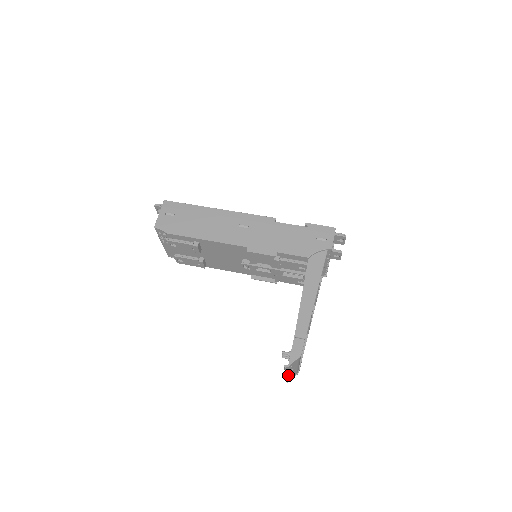
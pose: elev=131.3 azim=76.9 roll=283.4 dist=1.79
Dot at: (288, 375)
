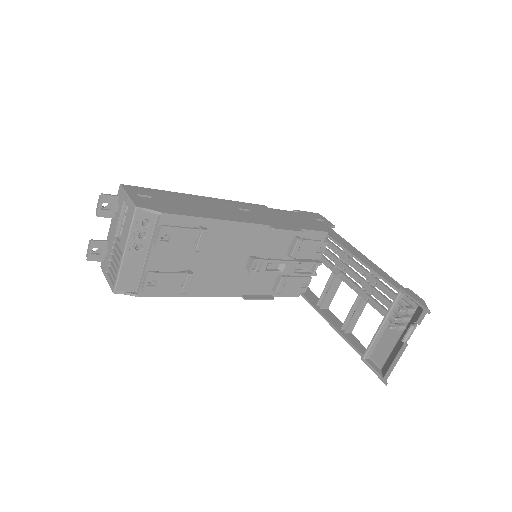
Dot at: (400, 356)
